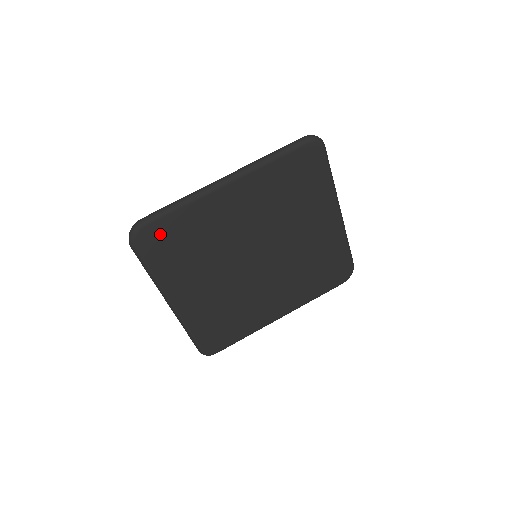
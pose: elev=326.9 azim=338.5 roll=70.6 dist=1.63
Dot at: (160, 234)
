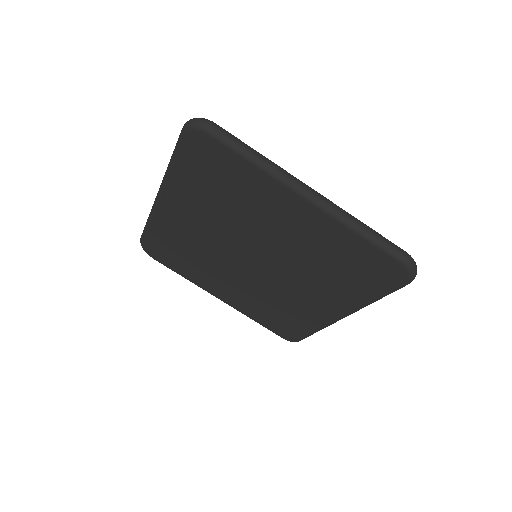
Dot at: (157, 247)
